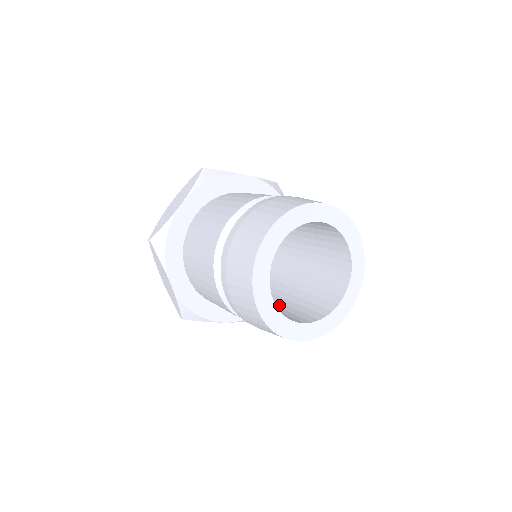
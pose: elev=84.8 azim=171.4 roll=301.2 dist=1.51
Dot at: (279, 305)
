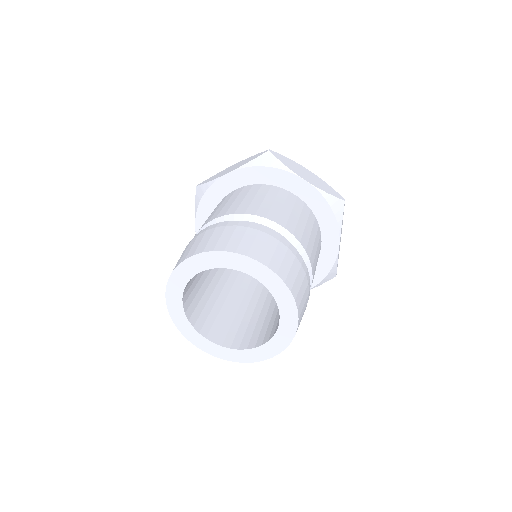
Dot at: (276, 306)
